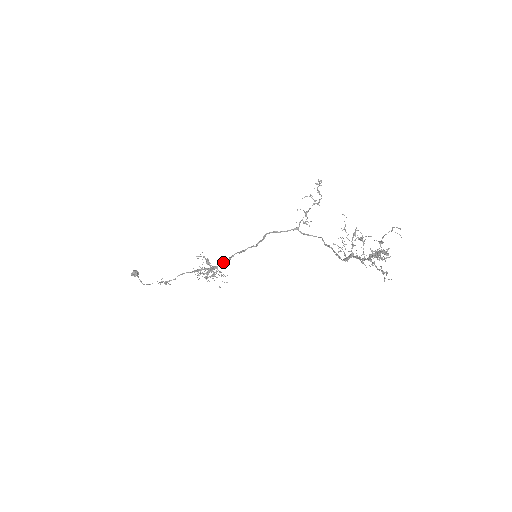
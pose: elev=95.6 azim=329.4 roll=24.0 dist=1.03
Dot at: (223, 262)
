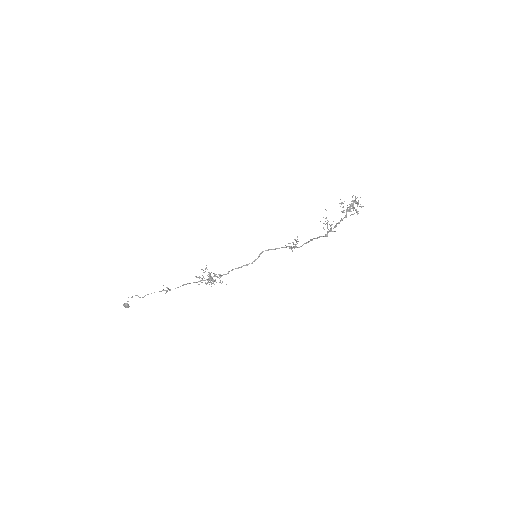
Dot at: (222, 275)
